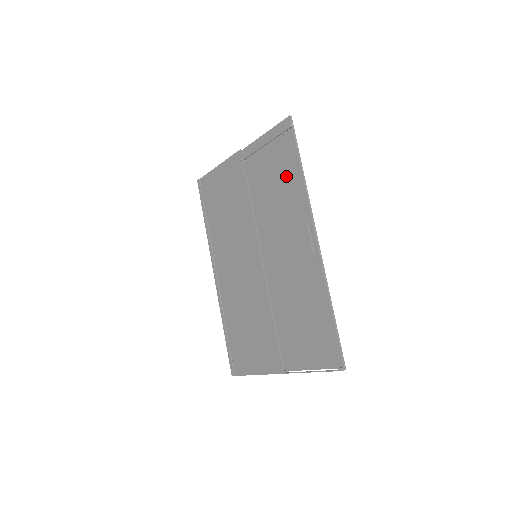
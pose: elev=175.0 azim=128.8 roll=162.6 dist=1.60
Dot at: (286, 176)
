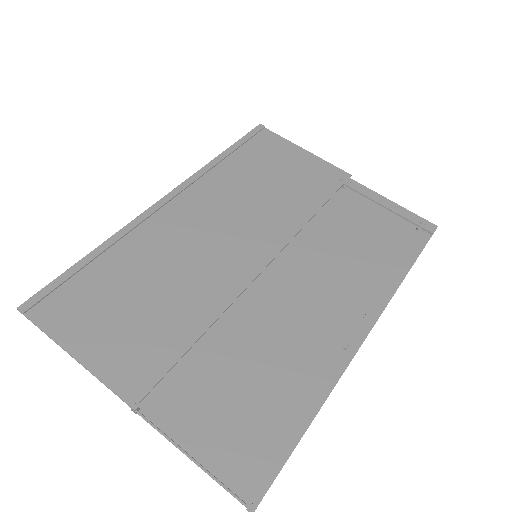
Dot at: (383, 252)
